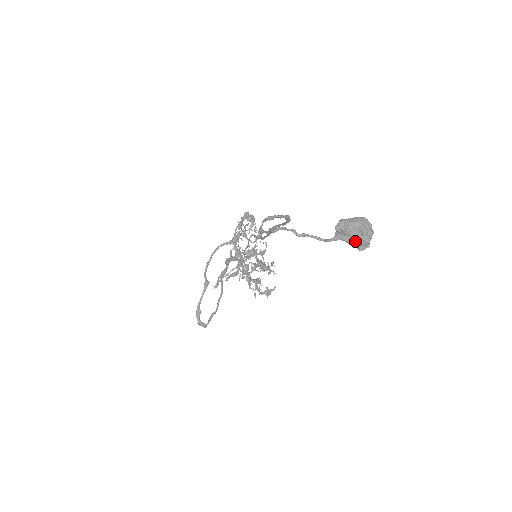
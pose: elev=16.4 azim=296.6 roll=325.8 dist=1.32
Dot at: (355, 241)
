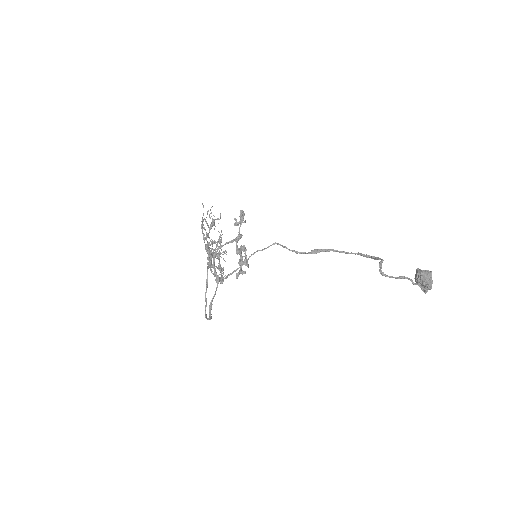
Dot at: (429, 288)
